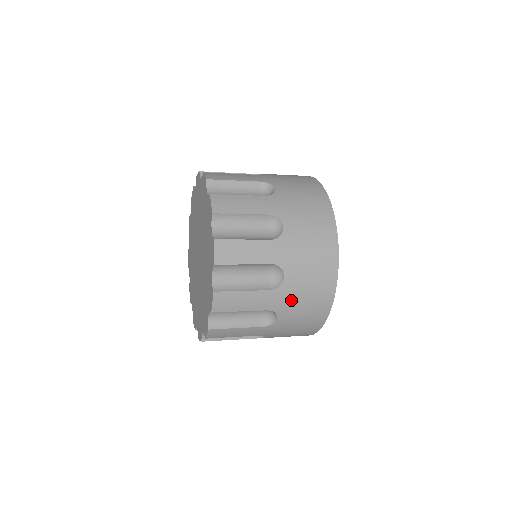
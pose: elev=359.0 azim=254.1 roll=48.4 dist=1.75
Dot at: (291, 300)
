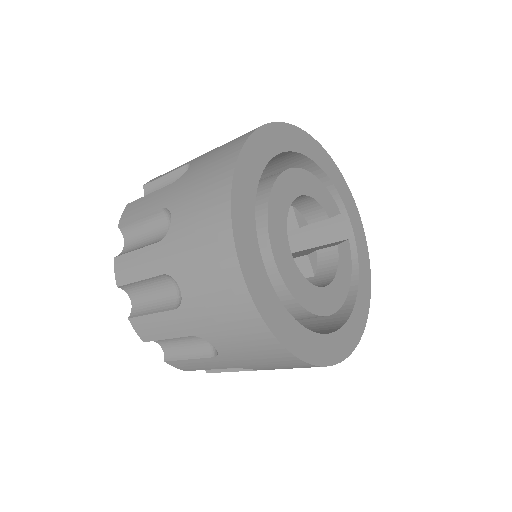
Dot at: (182, 252)
